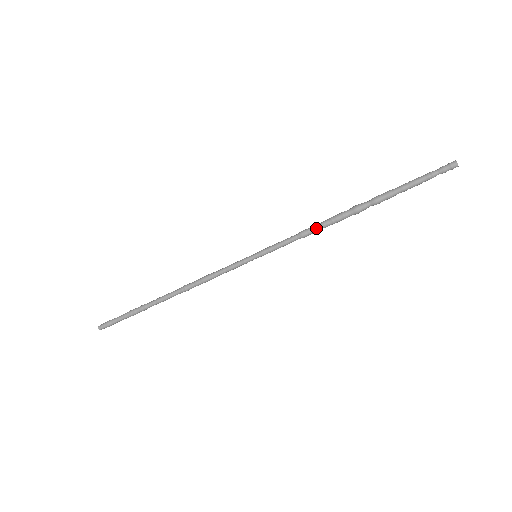
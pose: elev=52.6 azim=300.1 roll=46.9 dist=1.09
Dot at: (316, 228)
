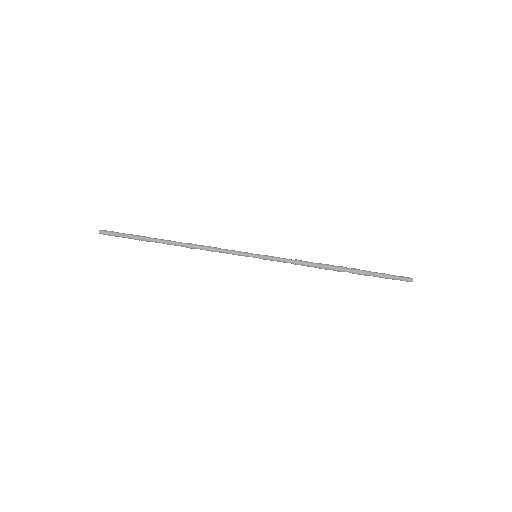
Dot at: (308, 262)
